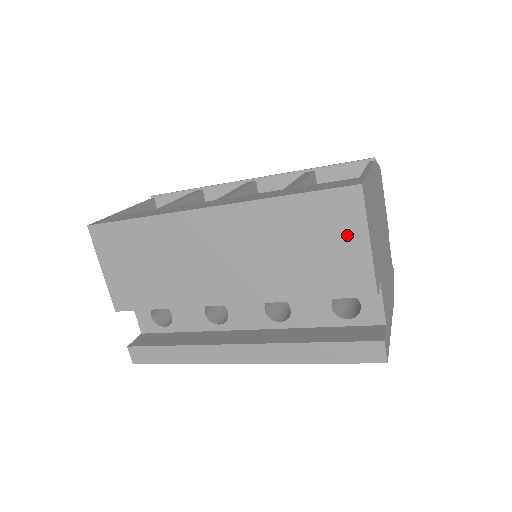
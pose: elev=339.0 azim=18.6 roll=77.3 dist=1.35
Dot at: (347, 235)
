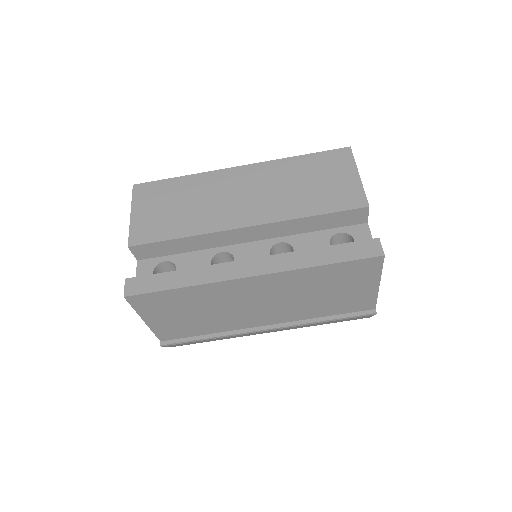
Dot at: (343, 172)
